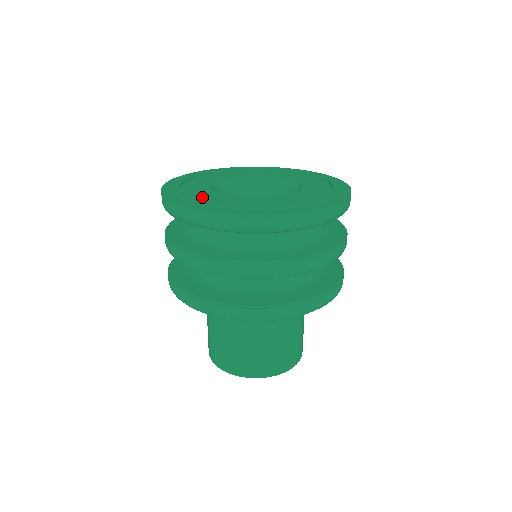
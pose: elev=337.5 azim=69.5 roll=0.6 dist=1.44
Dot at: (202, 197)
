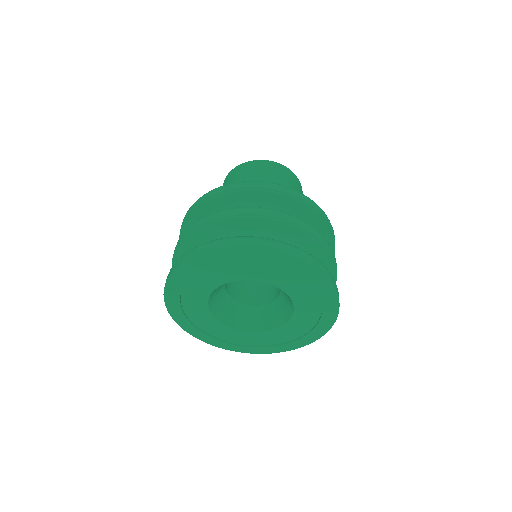
Dot at: (195, 316)
